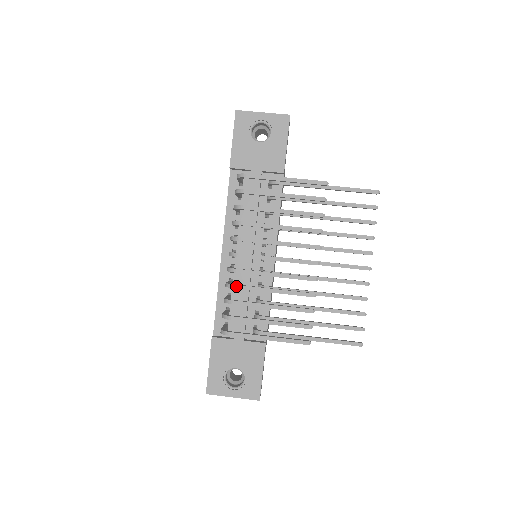
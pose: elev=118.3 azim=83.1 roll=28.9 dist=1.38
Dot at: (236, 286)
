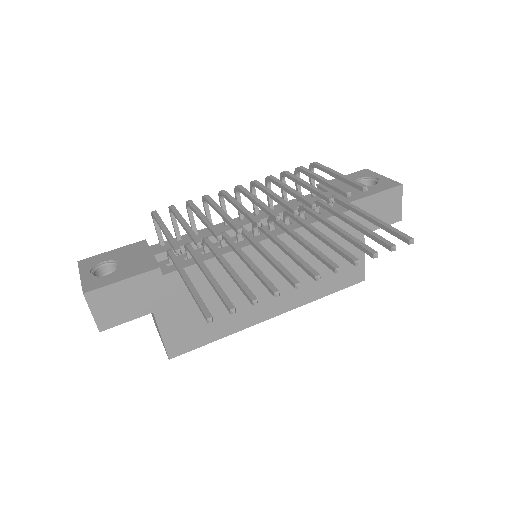
Dot at: (207, 196)
